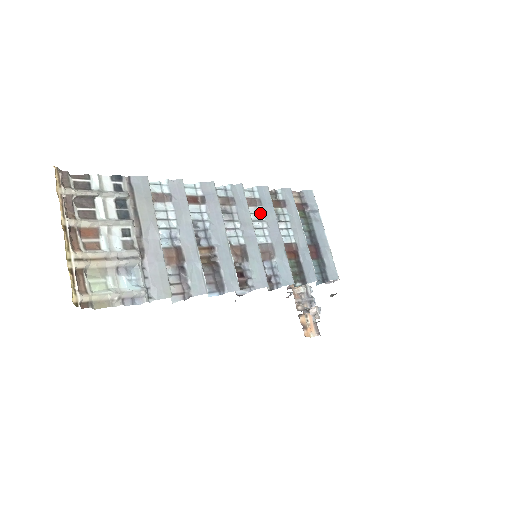
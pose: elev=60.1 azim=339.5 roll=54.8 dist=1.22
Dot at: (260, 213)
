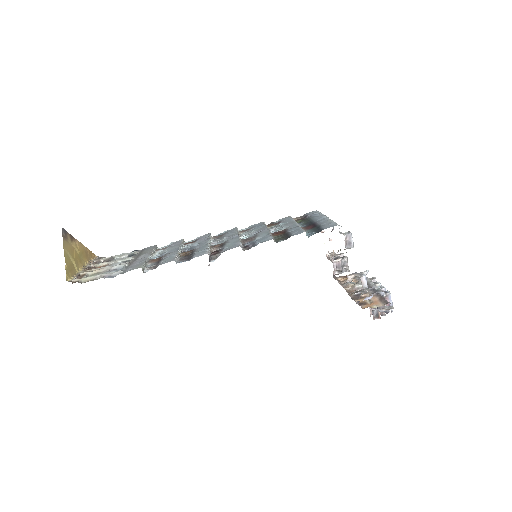
Dot at: (251, 231)
